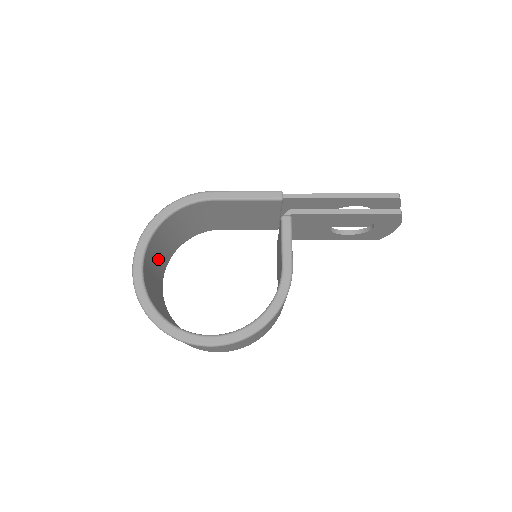
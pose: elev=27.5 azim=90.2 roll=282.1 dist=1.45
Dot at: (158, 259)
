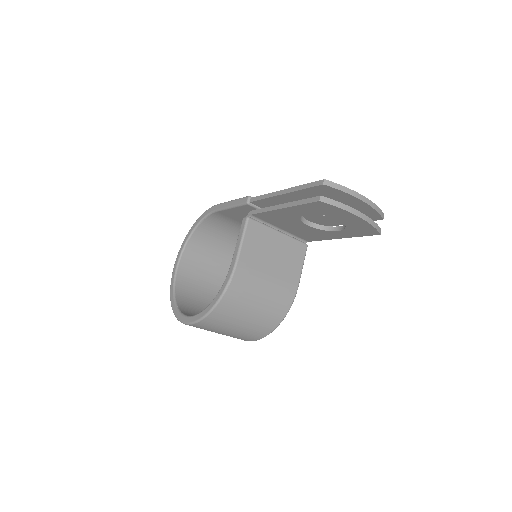
Dot at: (214, 261)
